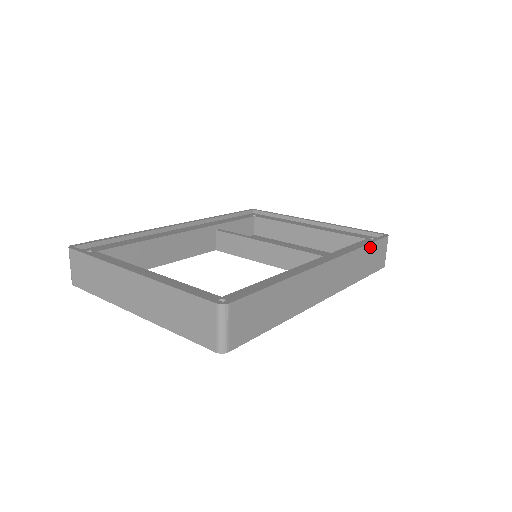
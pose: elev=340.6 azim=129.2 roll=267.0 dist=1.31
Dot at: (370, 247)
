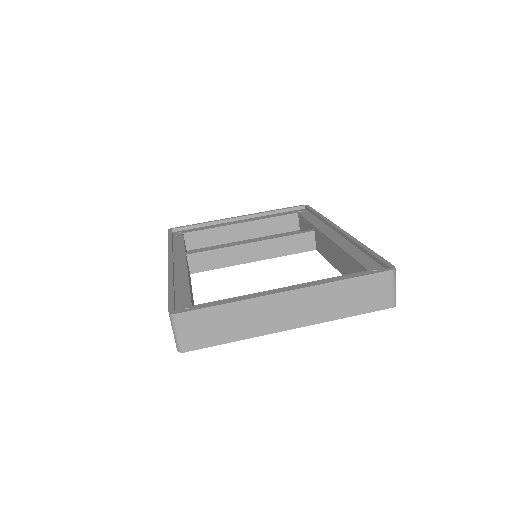
Dot at: occluded
